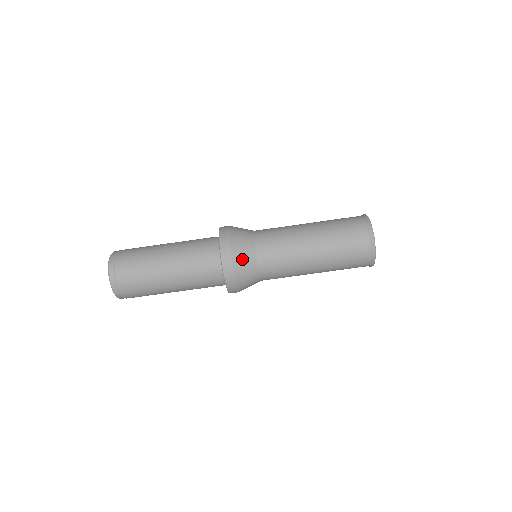
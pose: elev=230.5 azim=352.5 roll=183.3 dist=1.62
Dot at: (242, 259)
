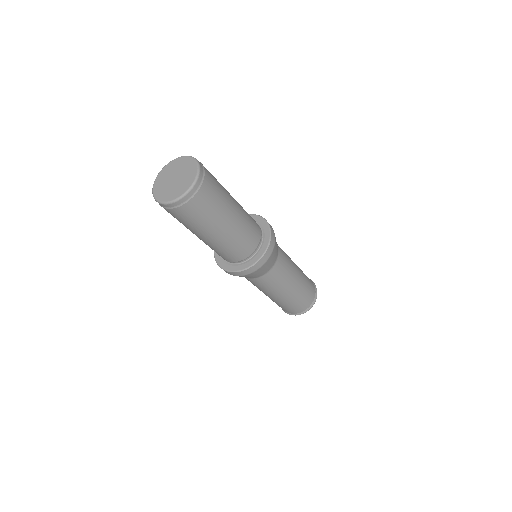
Dot at: (274, 255)
